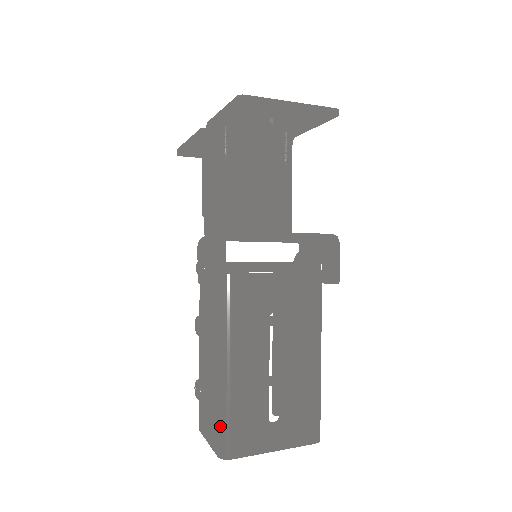
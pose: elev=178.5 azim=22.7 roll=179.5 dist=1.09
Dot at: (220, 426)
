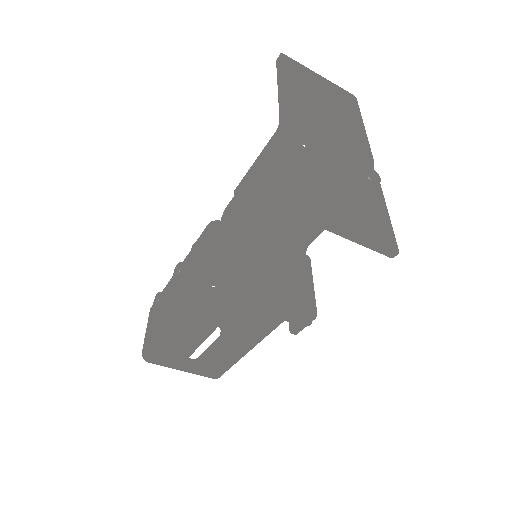
Dot at: (150, 346)
